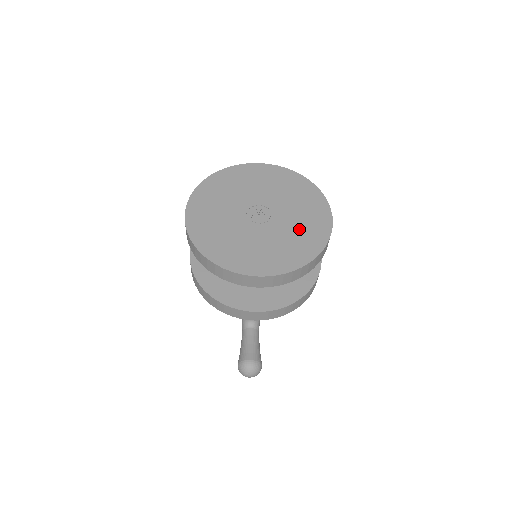
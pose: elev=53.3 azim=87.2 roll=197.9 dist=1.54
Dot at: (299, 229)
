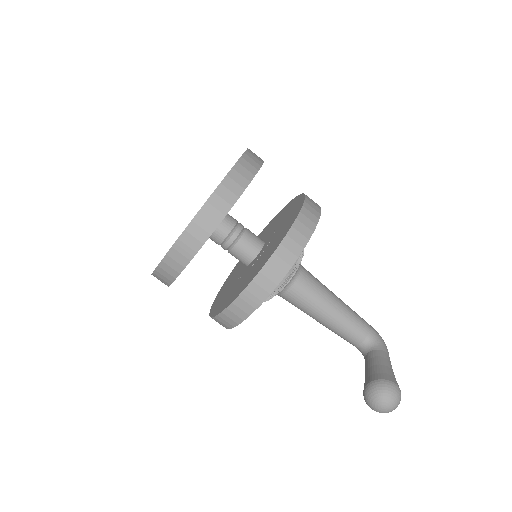
Dot at: occluded
